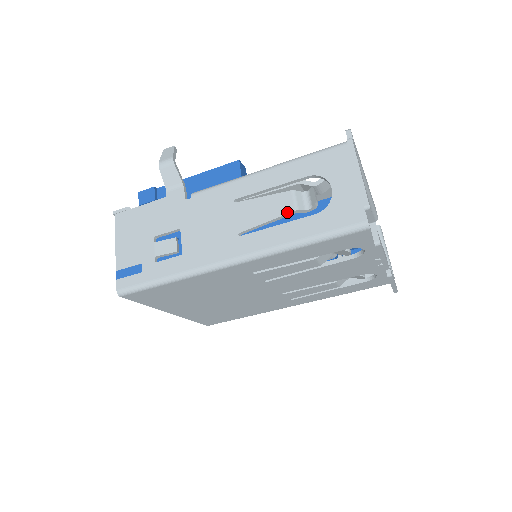
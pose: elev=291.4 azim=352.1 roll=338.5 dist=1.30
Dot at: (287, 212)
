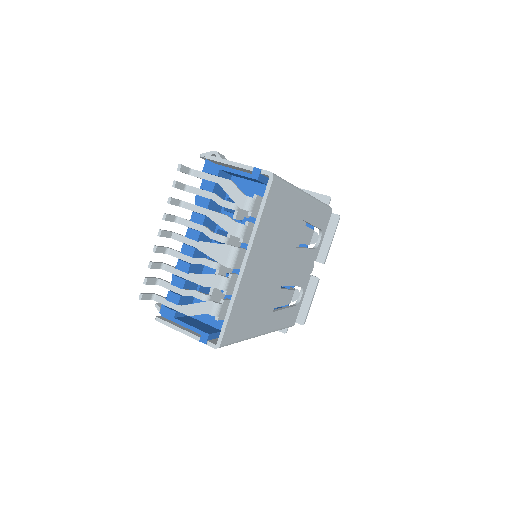
Dot at: occluded
